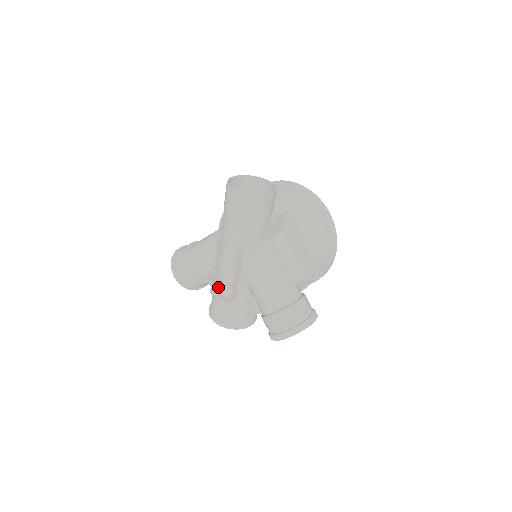
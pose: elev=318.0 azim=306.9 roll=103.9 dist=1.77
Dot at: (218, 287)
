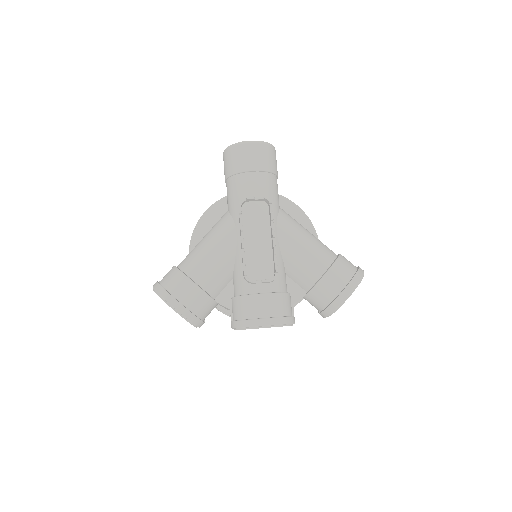
Dot at: (250, 274)
